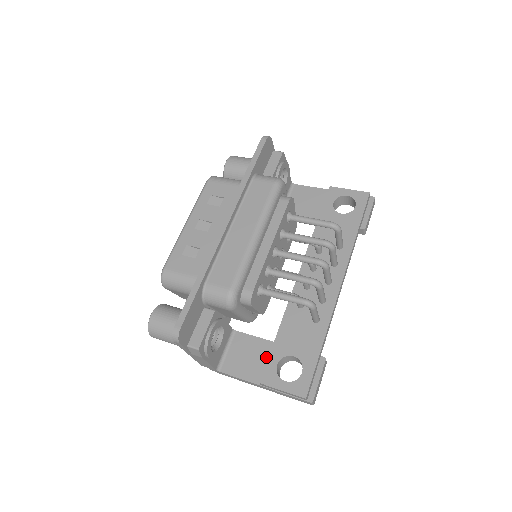
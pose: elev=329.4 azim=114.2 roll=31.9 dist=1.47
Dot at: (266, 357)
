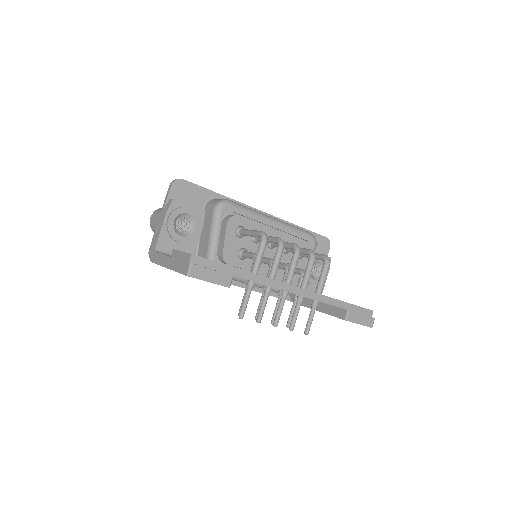
Dot at: occluded
